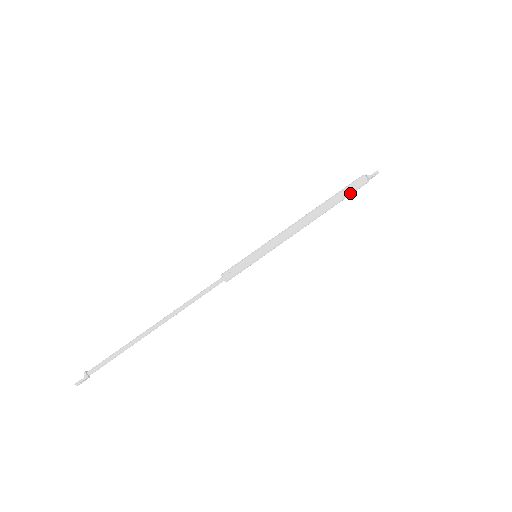
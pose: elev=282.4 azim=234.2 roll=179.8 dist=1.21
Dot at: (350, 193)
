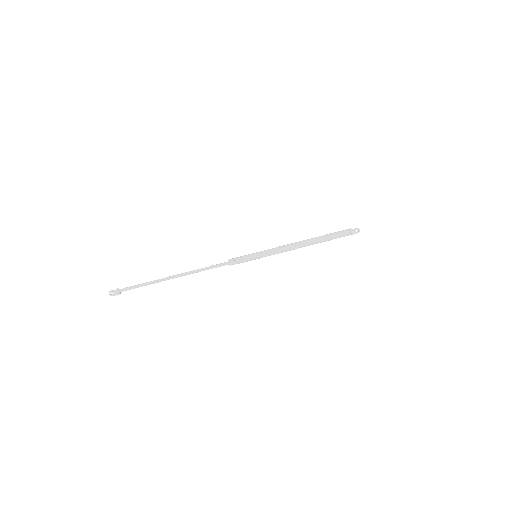
Dot at: (334, 235)
